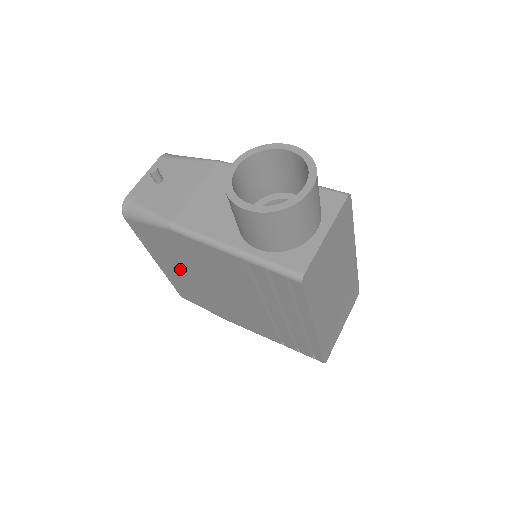
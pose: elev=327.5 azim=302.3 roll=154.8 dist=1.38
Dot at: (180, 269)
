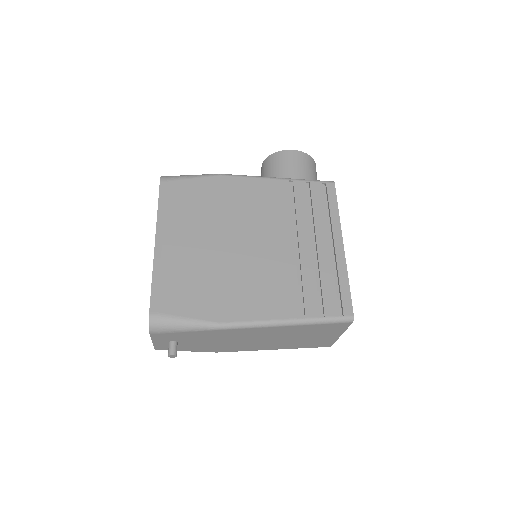
Dot at: (194, 235)
